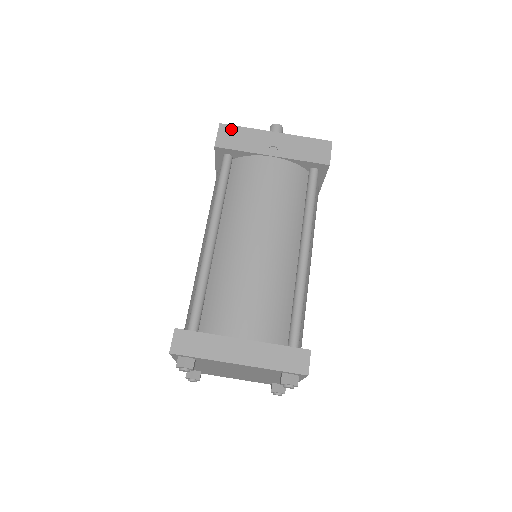
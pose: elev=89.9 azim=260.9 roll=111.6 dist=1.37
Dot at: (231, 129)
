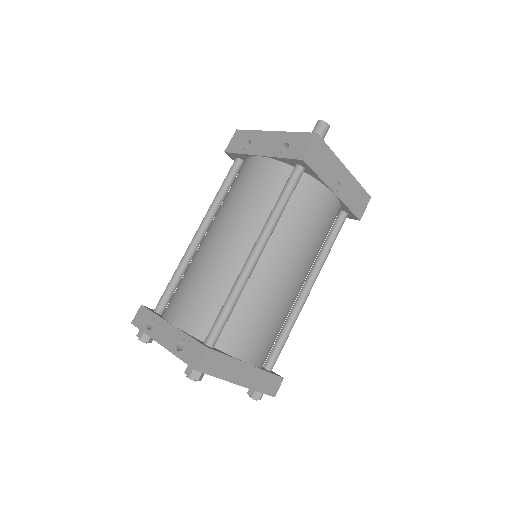
Dot at: (322, 146)
